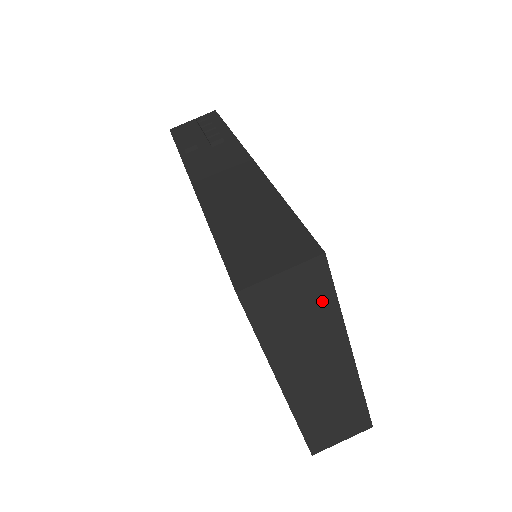
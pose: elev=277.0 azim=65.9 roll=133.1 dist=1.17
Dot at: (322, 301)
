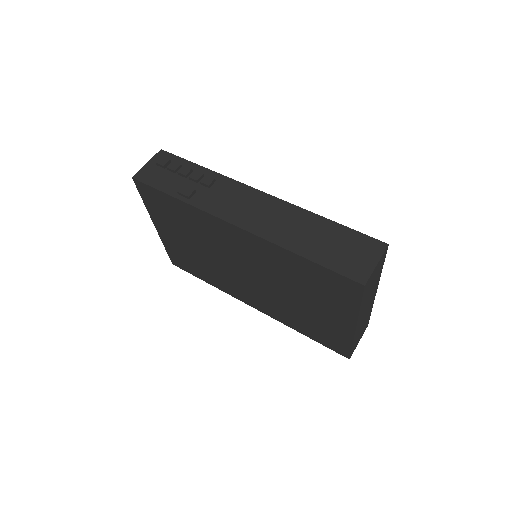
Dot at: (380, 270)
